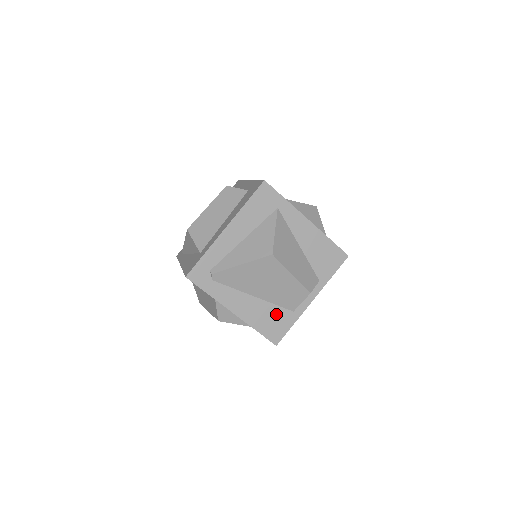
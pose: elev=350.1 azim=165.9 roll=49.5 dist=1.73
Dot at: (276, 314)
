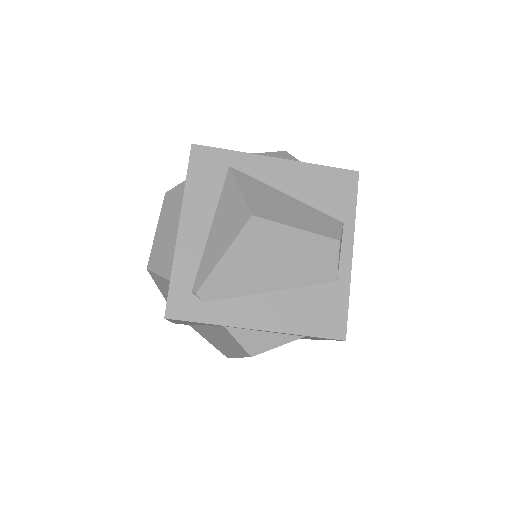
Dot at: (316, 298)
